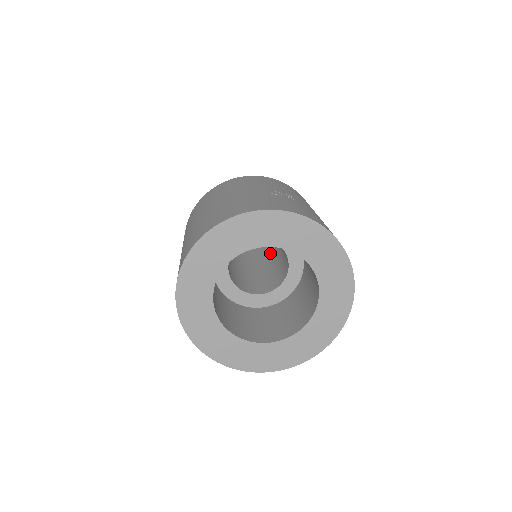
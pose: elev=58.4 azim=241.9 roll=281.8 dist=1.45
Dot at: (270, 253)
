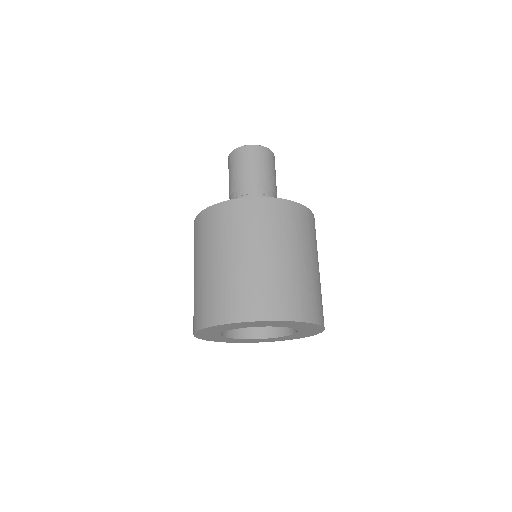
Dot at: occluded
